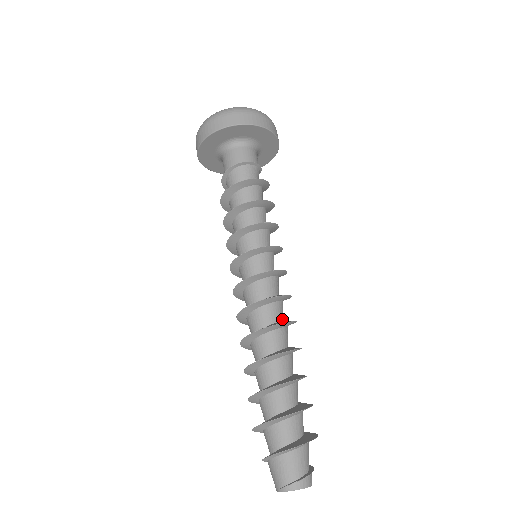
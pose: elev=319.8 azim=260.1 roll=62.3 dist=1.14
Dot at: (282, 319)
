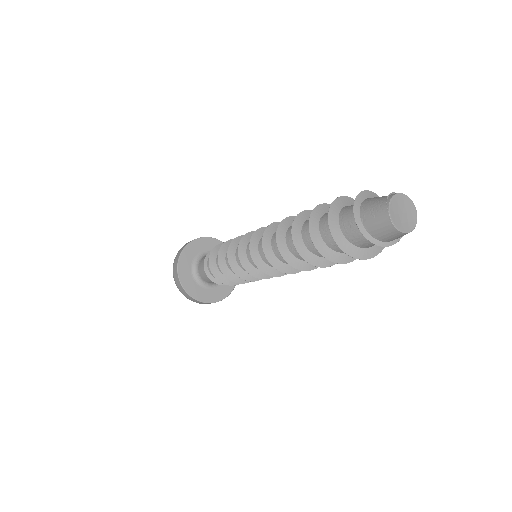
Dot at: occluded
